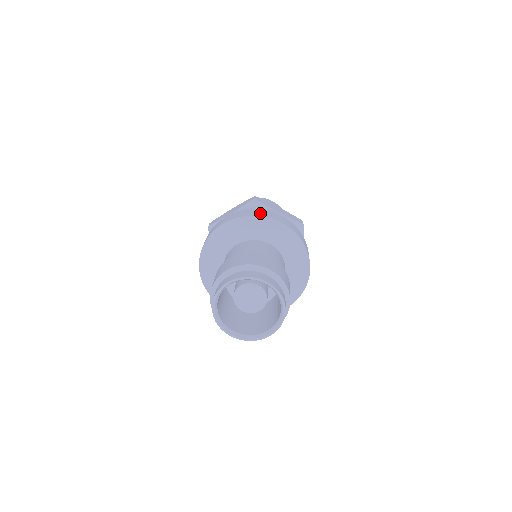
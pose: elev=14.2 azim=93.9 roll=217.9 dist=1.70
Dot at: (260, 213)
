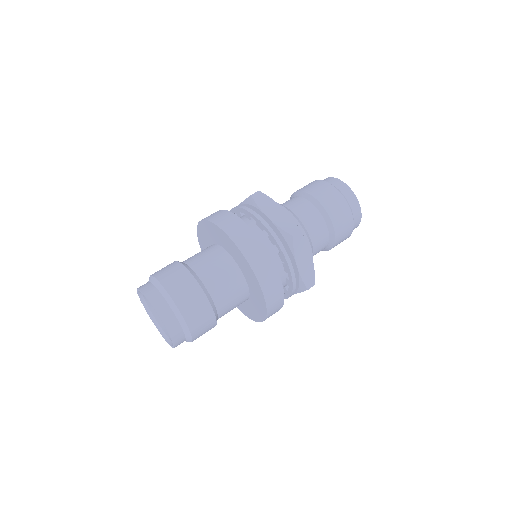
Dot at: (222, 219)
